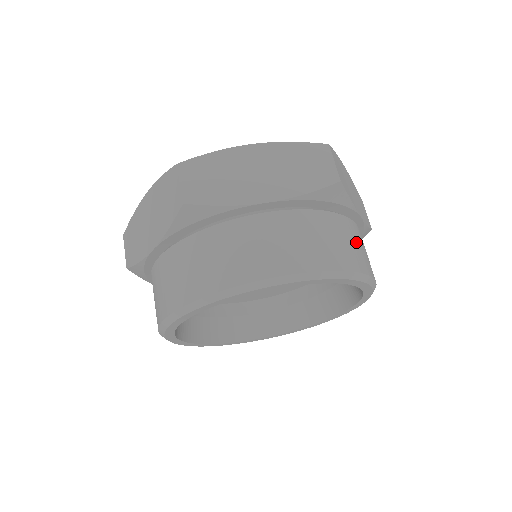
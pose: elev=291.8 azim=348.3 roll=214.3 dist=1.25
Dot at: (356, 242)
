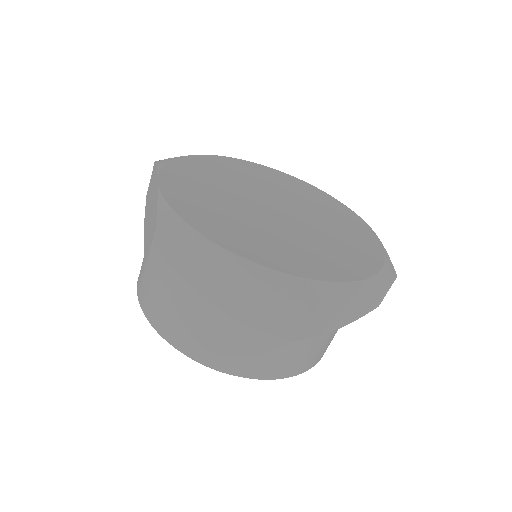
Dot at: (300, 354)
